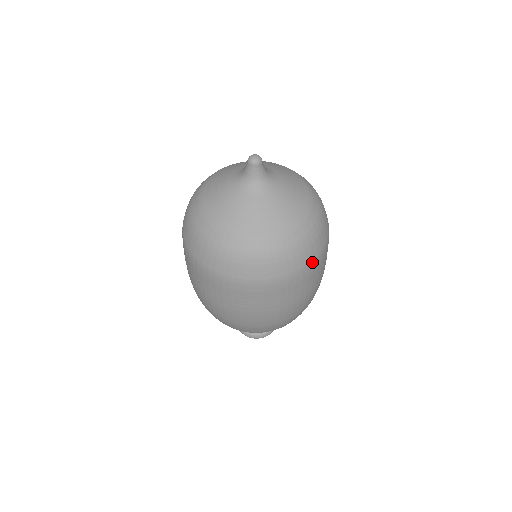
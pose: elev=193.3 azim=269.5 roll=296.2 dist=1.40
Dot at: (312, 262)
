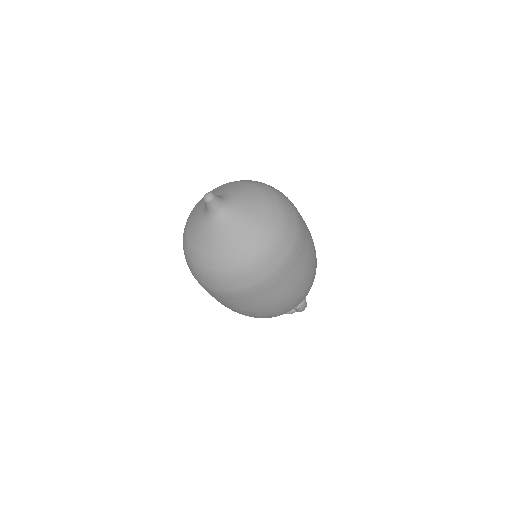
Dot at: (235, 291)
